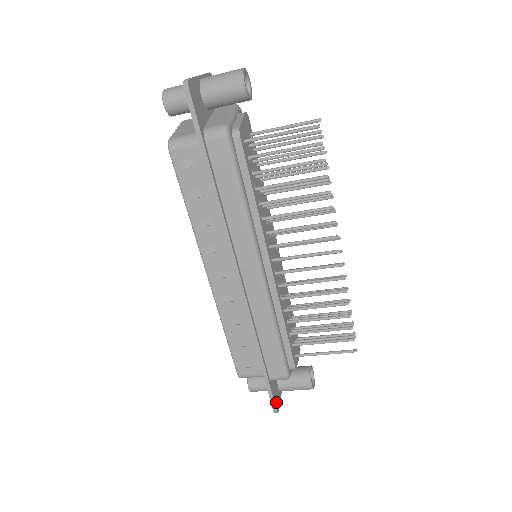
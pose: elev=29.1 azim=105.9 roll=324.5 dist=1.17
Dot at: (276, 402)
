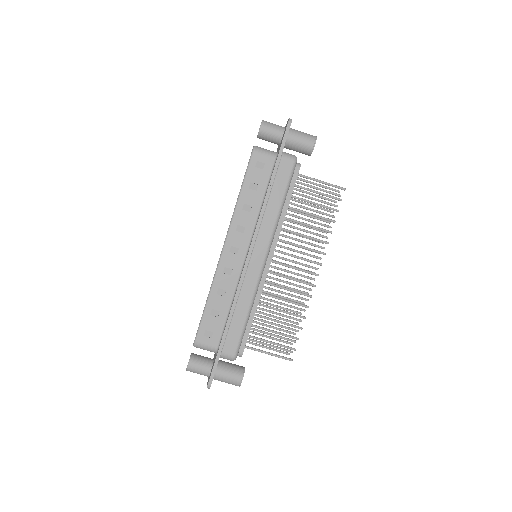
Dot at: occluded
